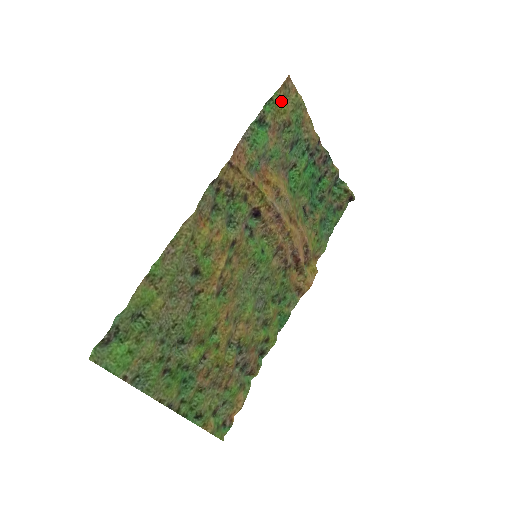
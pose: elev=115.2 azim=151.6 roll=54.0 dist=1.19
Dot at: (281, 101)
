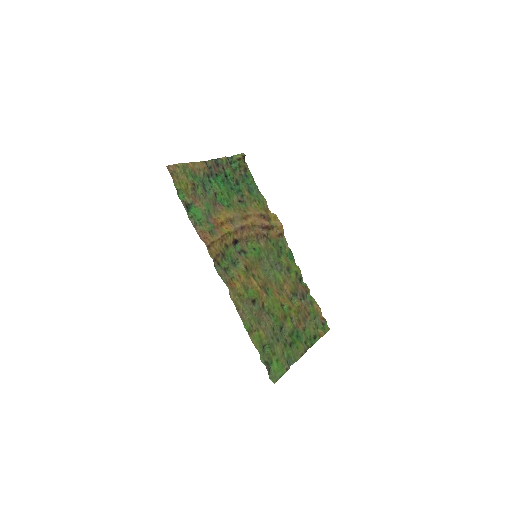
Dot at: (180, 184)
